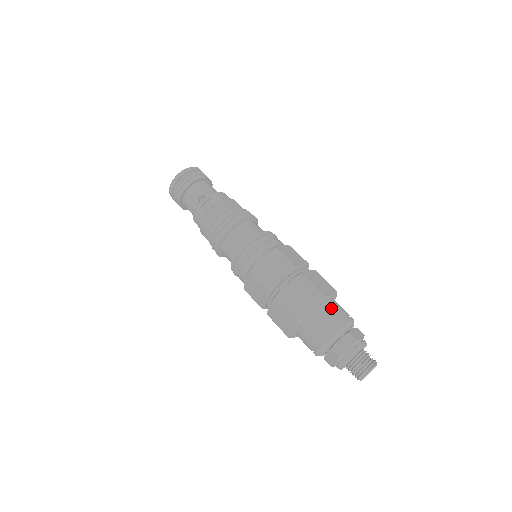
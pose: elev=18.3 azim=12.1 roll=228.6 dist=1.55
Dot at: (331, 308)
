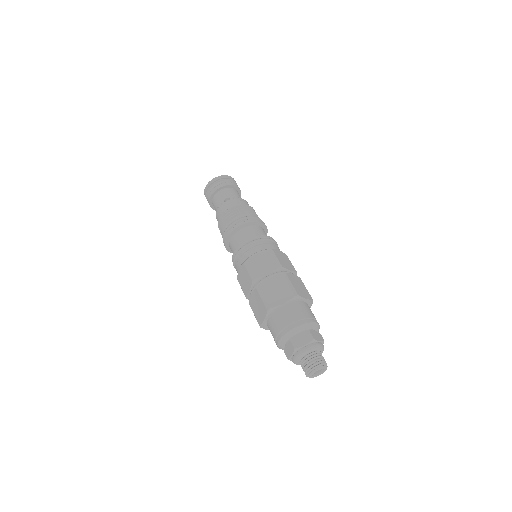
Dot at: occluded
